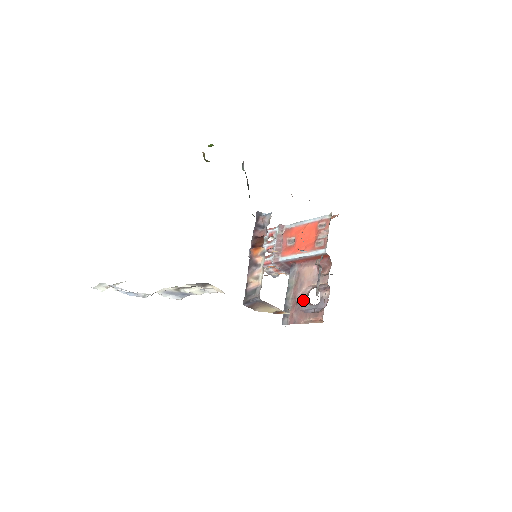
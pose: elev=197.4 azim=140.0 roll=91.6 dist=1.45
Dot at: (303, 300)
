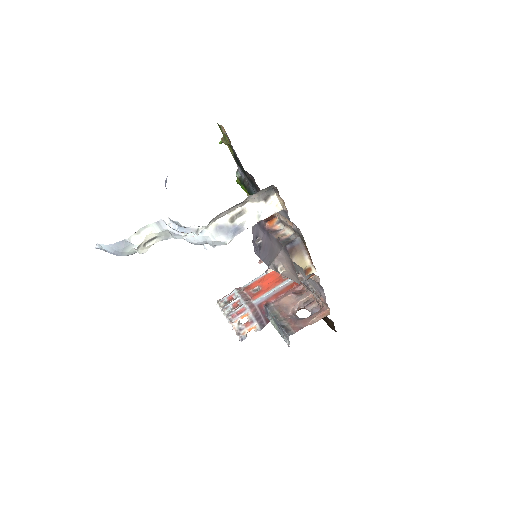
Dot at: (296, 316)
